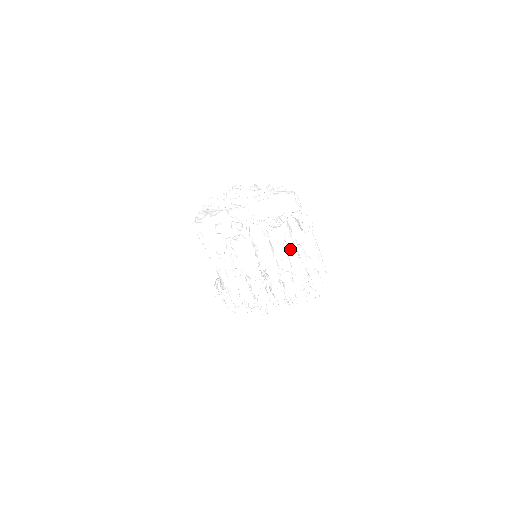
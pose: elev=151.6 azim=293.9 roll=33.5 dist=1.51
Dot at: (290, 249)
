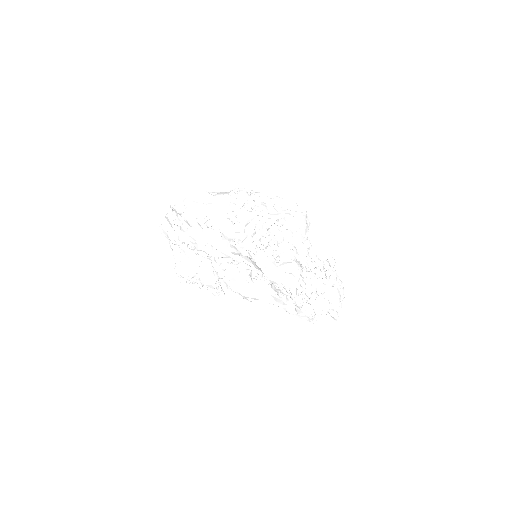
Dot at: occluded
